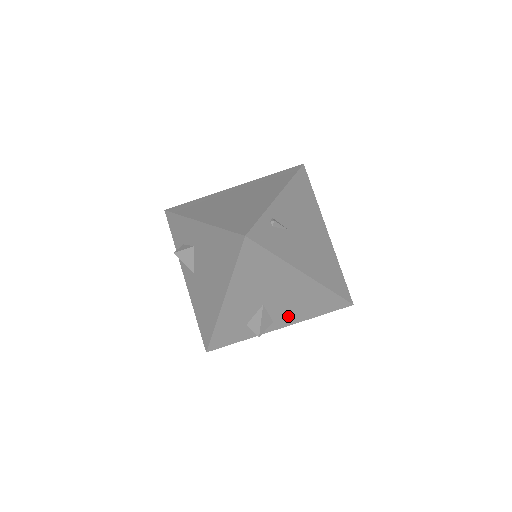
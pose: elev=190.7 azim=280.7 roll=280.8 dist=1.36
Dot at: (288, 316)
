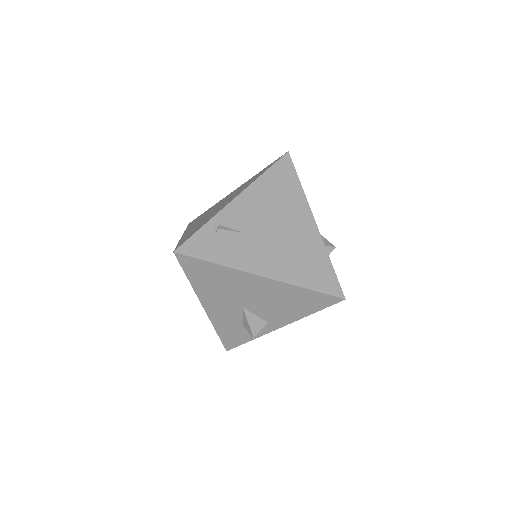
Dot at: (279, 316)
